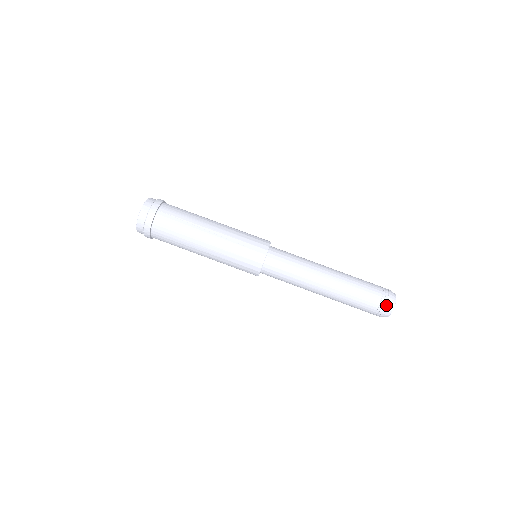
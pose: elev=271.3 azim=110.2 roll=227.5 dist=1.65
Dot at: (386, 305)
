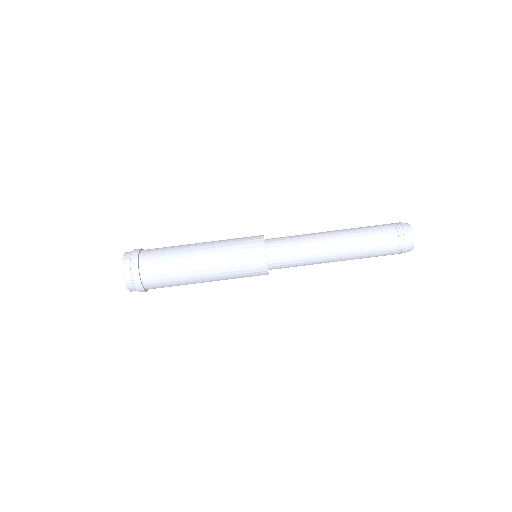
Dot at: (404, 250)
